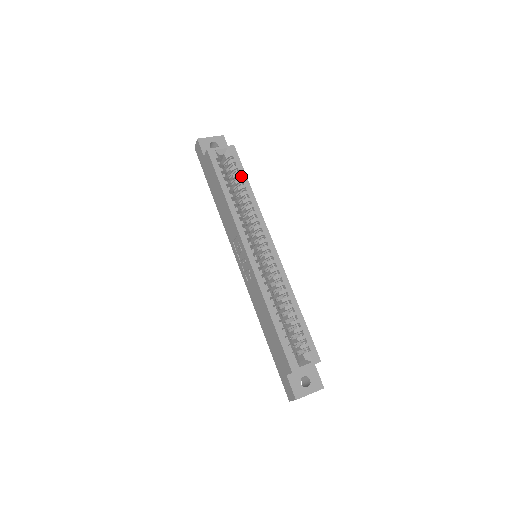
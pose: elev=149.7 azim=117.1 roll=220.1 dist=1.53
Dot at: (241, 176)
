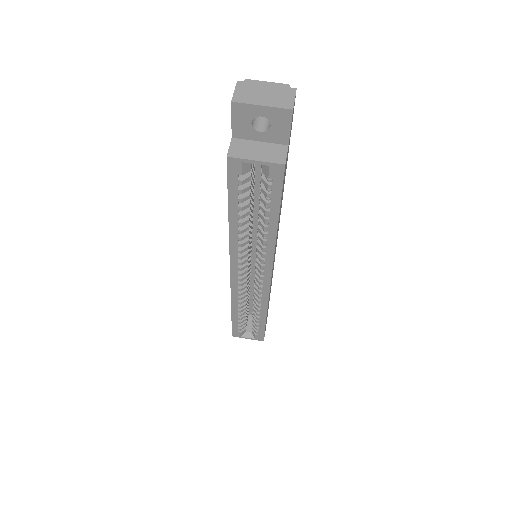
Dot at: (270, 209)
